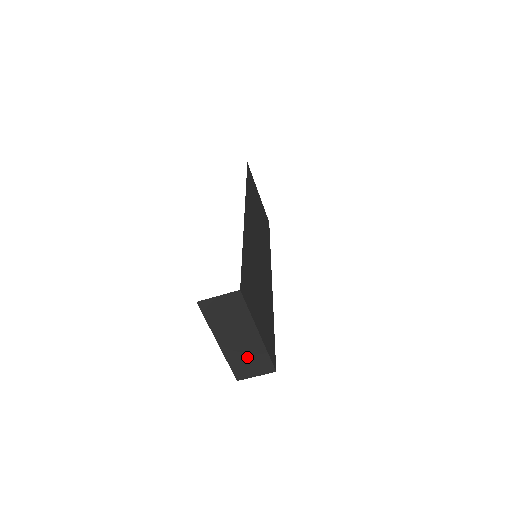
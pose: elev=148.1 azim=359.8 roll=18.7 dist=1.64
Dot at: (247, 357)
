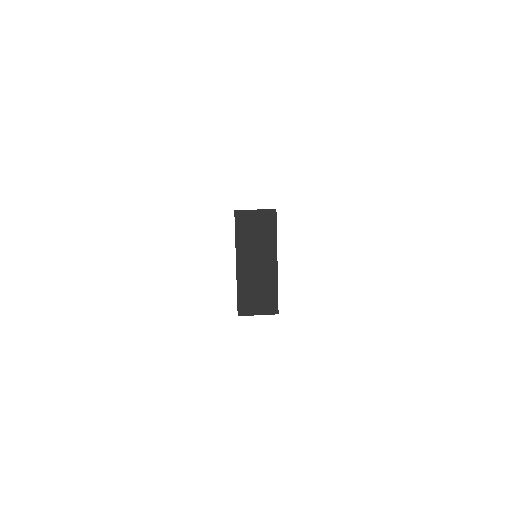
Dot at: (257, 288)
